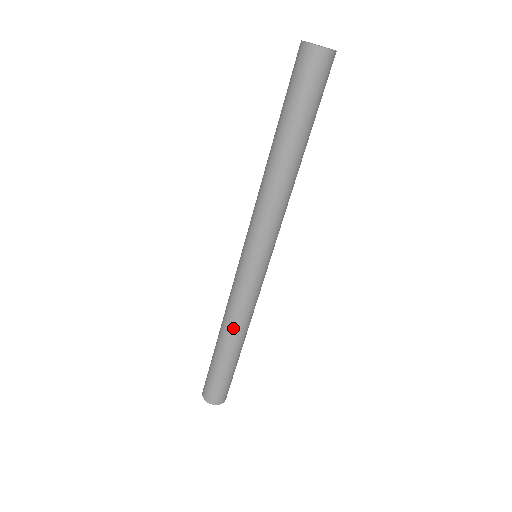
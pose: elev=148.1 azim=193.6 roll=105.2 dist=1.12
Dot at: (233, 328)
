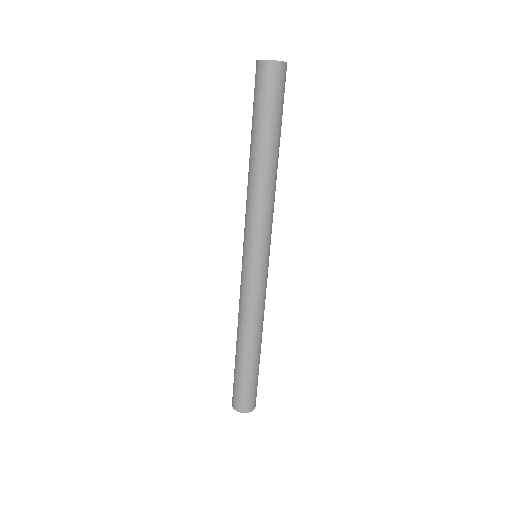
Dot at: (257, 329)
